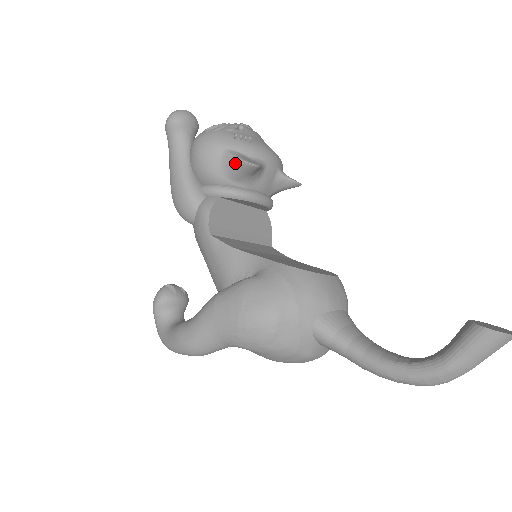
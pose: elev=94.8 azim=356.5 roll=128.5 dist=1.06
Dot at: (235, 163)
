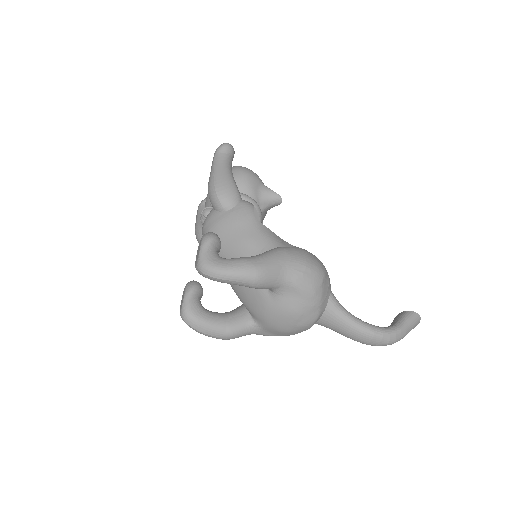
Dot at: (270, 192)
